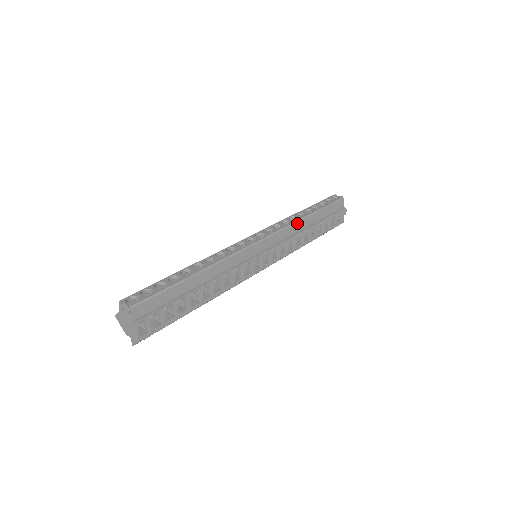
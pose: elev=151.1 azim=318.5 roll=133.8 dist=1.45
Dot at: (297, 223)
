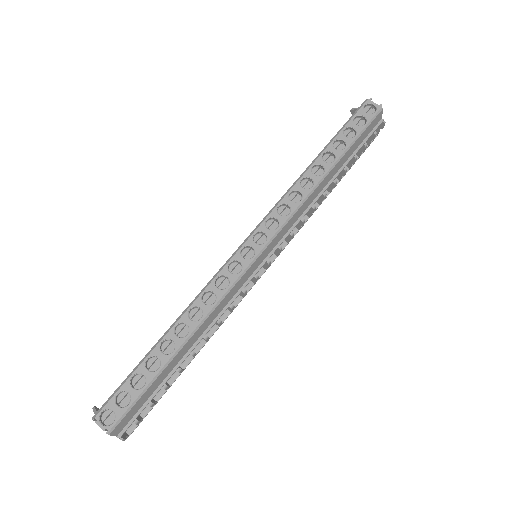
Dot at: (312, 193)
